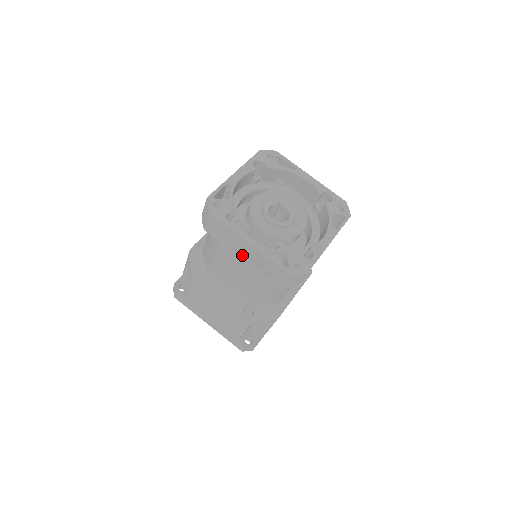
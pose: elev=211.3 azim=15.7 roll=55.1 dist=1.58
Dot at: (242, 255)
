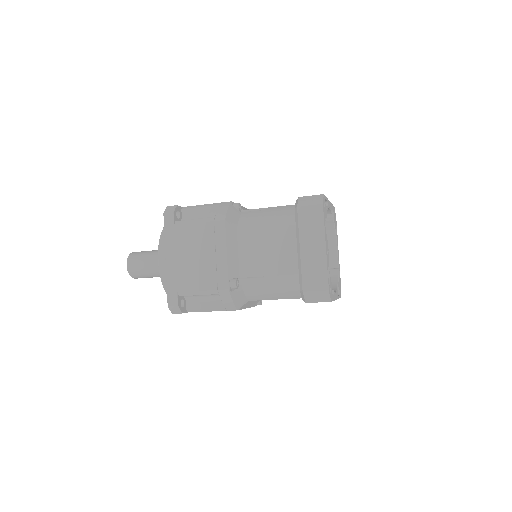
Dot at: occluded
